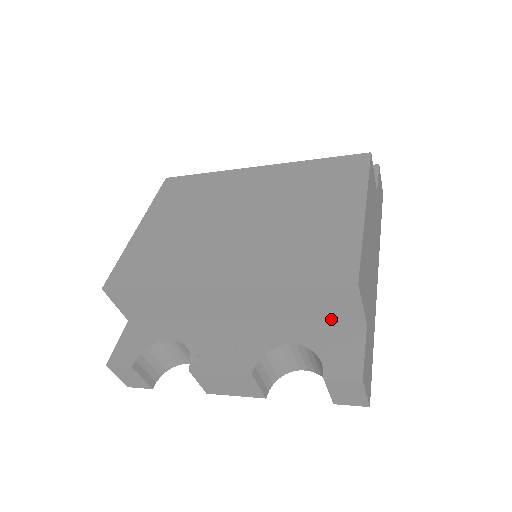
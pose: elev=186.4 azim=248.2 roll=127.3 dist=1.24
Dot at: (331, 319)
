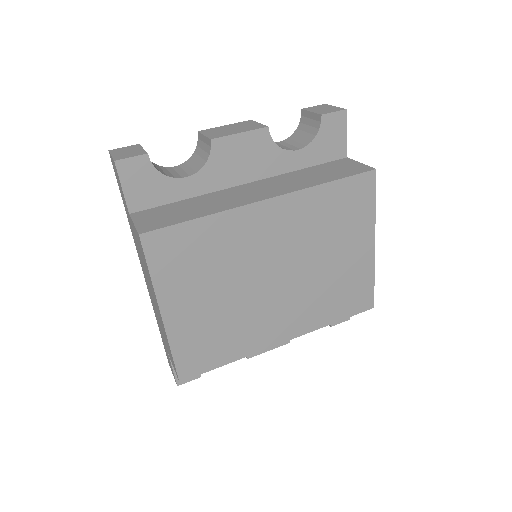
Dot at: occluded
